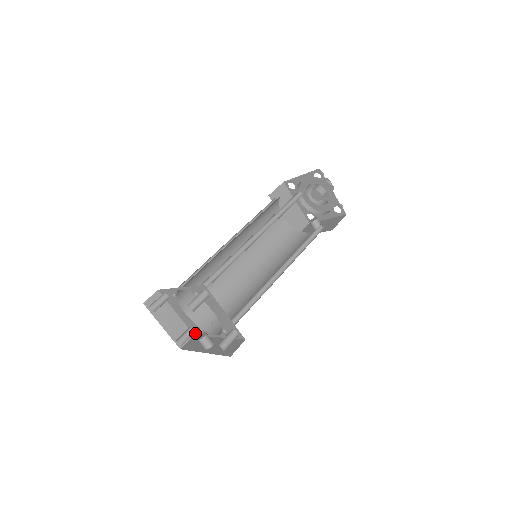
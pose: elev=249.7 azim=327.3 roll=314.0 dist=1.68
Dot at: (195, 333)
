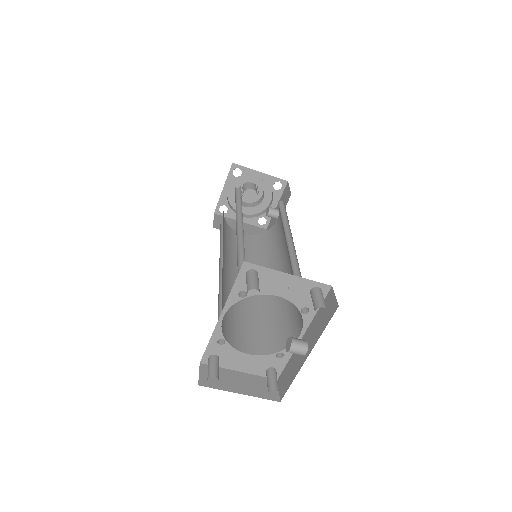
Dot at: (277, 373)
